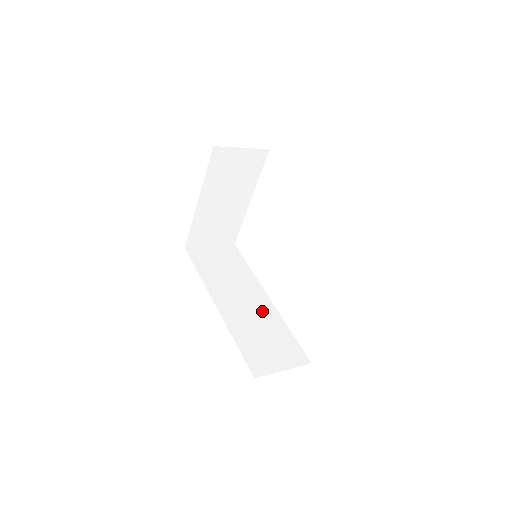
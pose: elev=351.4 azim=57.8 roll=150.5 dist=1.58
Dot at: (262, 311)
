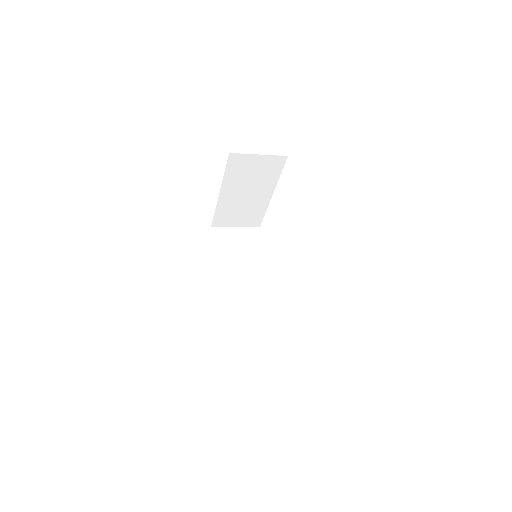
Dot at: (260, 300)
